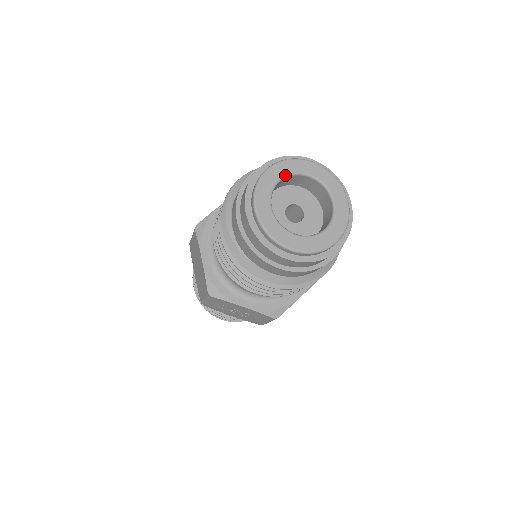
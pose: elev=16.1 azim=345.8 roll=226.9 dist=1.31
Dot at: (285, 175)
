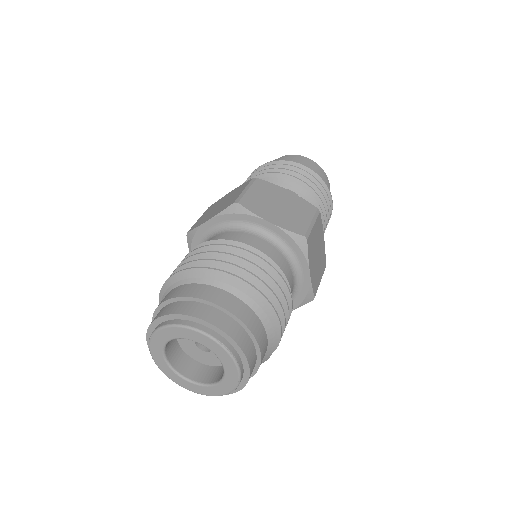
Dot at: (162, 354)
